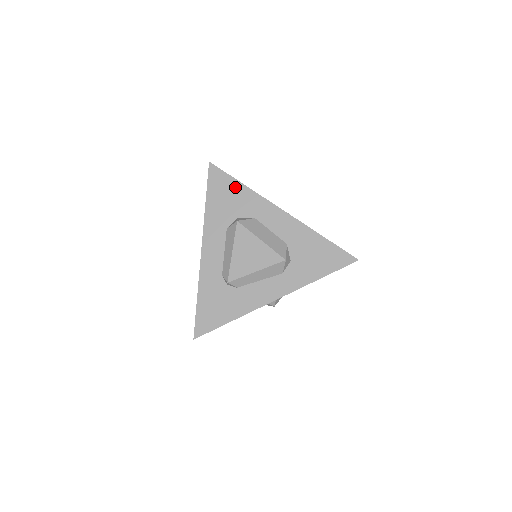
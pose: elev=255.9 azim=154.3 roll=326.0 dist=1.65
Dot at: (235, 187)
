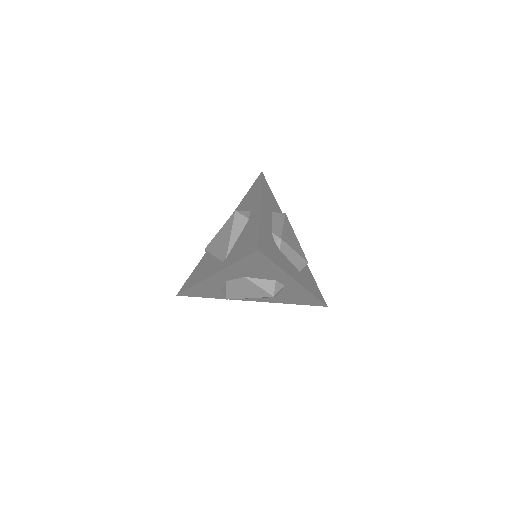
Dot at: (274, 199)
